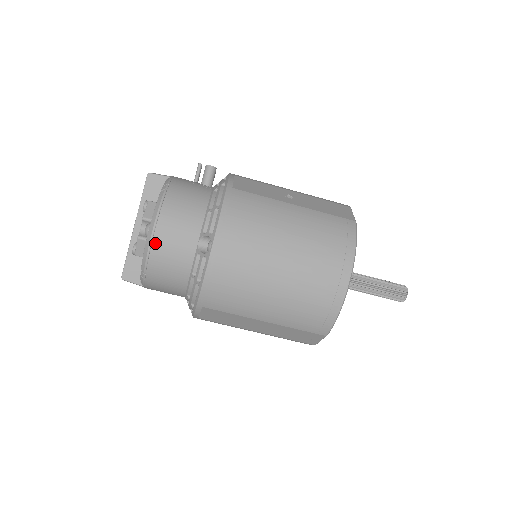
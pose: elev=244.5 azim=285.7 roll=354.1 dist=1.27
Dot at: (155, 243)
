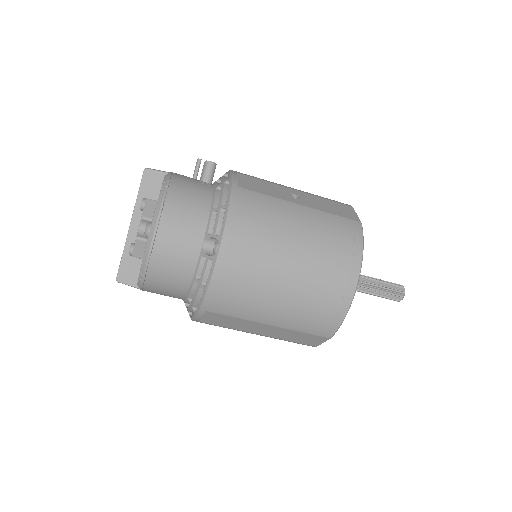
Dot at: (157, 244)
